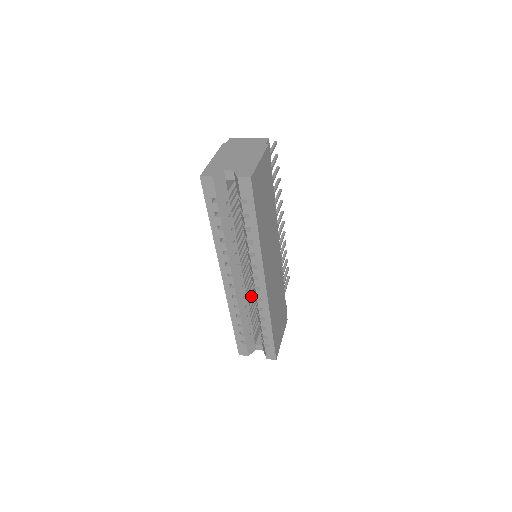
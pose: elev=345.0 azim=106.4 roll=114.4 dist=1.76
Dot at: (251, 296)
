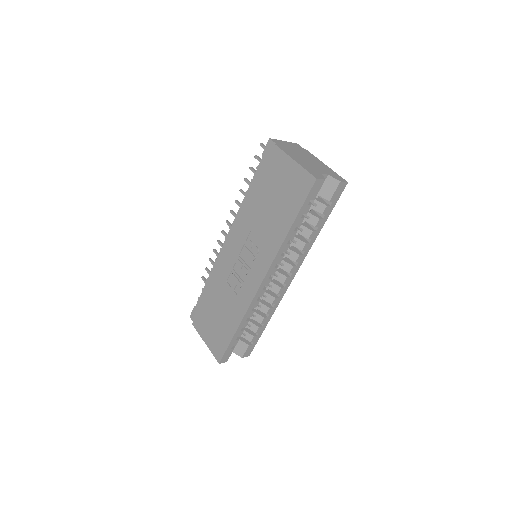
Dot at: occluded
